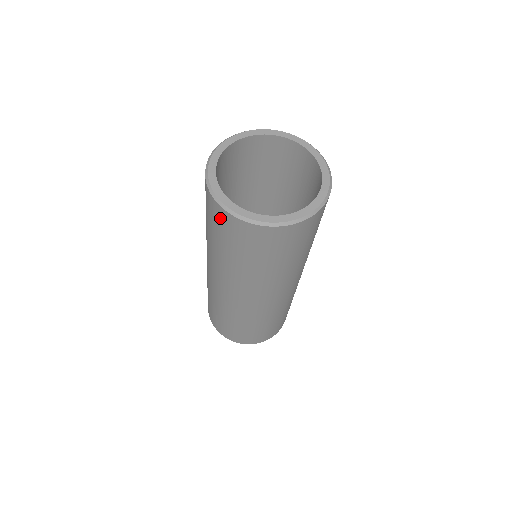
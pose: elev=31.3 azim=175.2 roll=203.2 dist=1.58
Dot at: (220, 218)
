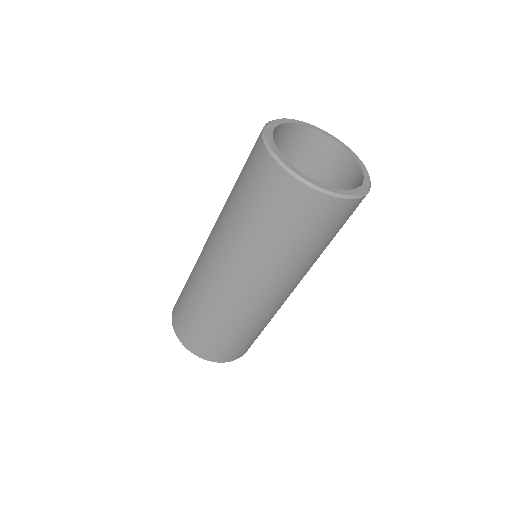
Dot at: (259, 165)
